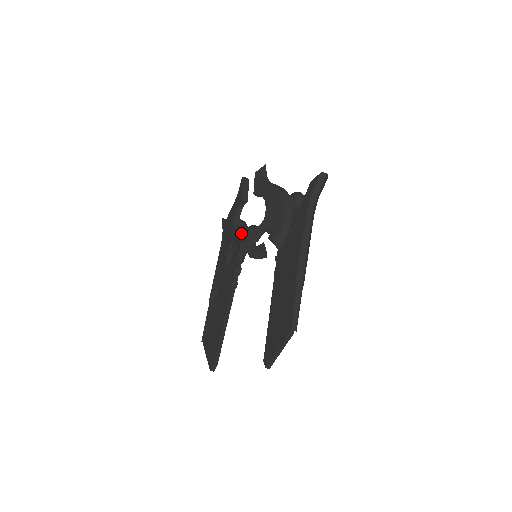
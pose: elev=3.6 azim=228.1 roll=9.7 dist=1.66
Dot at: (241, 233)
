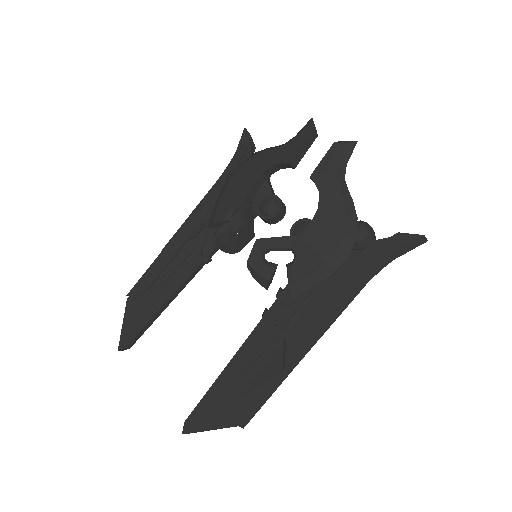
Dot at: occluded
